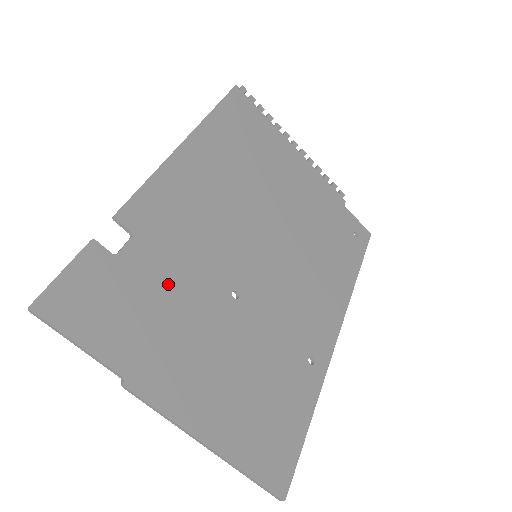
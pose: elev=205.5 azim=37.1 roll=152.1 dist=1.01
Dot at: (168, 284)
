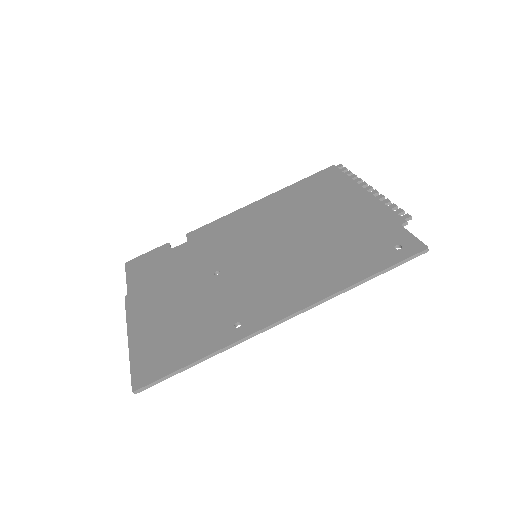
Dot at: (183, 262)
